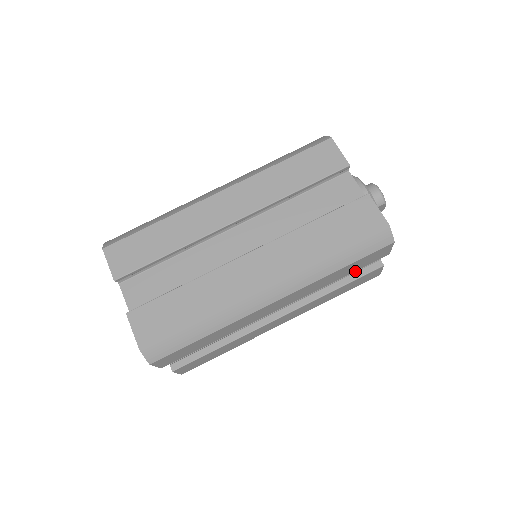
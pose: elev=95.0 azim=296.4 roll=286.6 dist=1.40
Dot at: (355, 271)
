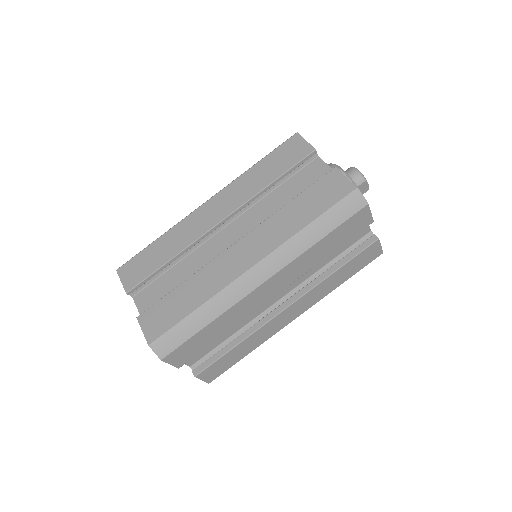
Dot at: (352, 250)
